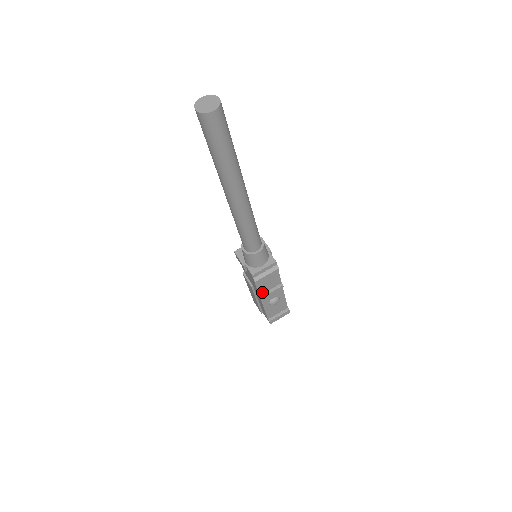
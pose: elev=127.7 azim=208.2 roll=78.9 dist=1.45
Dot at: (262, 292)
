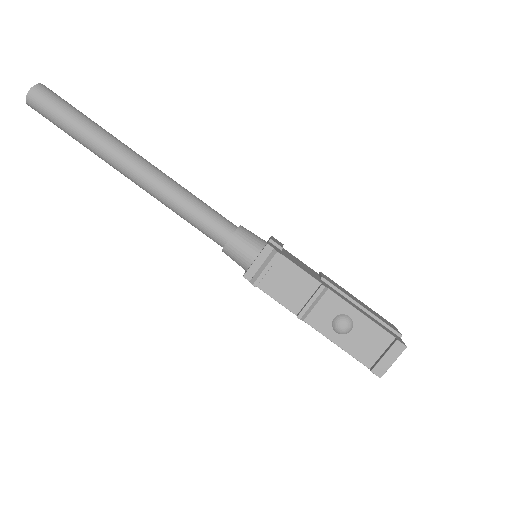
Dot at: (296, 308)
